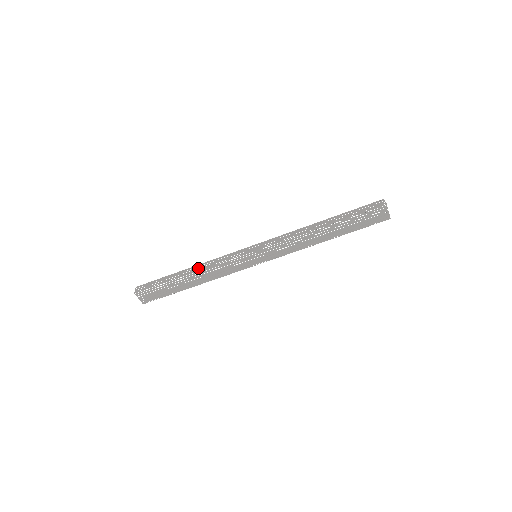
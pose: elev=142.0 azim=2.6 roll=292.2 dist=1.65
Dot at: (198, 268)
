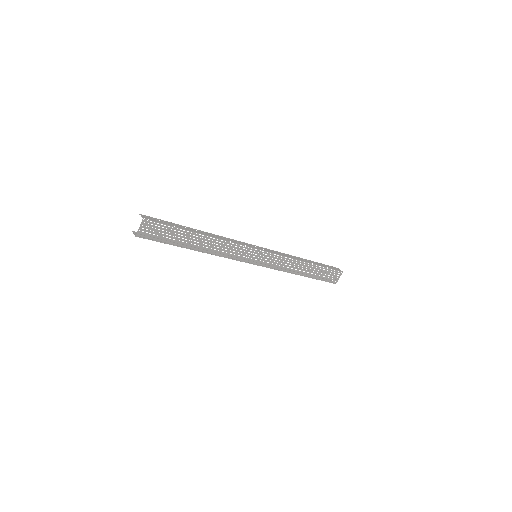
Dot at: (213, 235)
